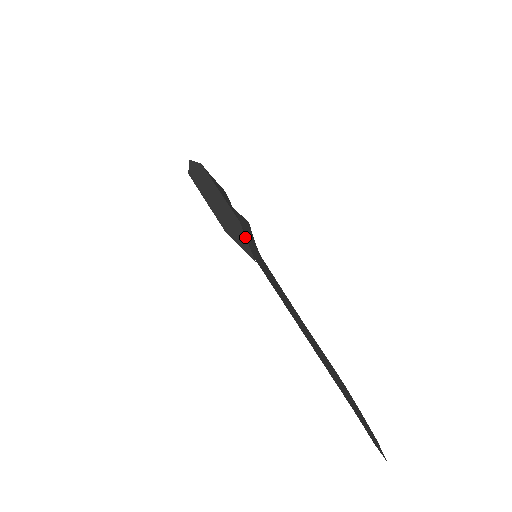
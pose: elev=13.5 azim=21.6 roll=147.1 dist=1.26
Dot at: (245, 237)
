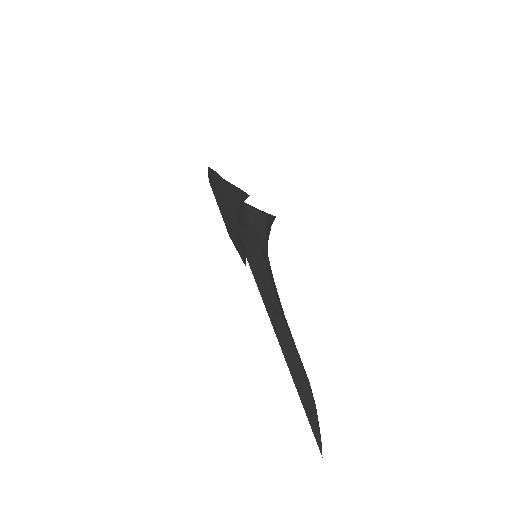
Dot at: (240, 243)
